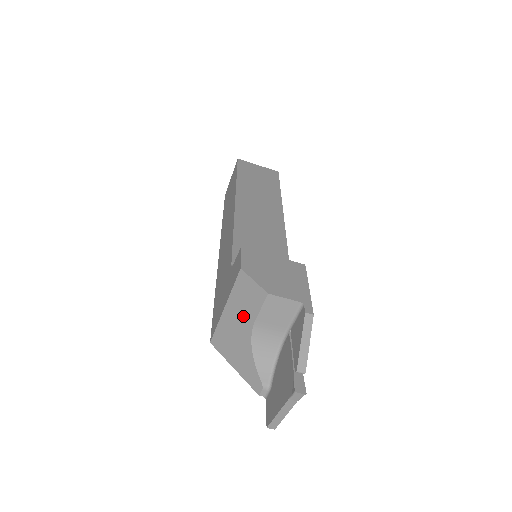
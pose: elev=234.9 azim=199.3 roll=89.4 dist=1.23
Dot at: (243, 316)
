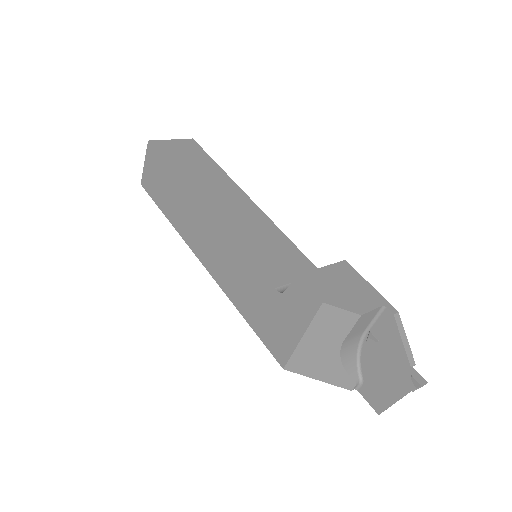
Dot at: (328, 339)
